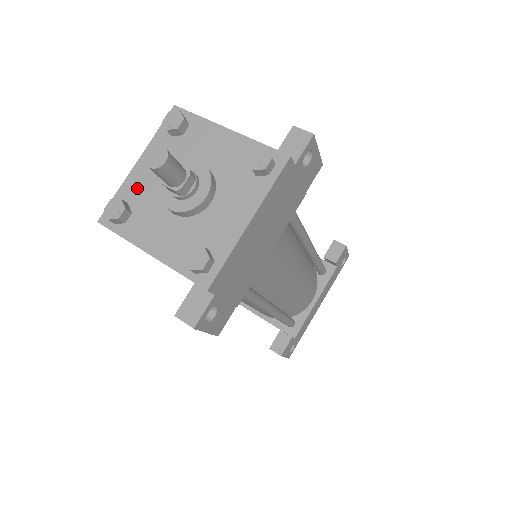
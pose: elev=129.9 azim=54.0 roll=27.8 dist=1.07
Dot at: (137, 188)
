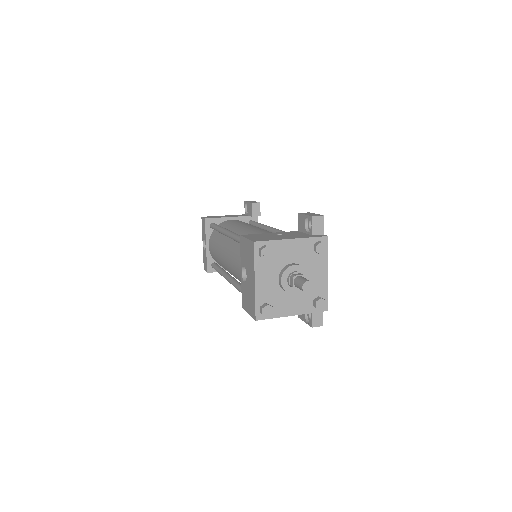
Dot at: (265, 293)
